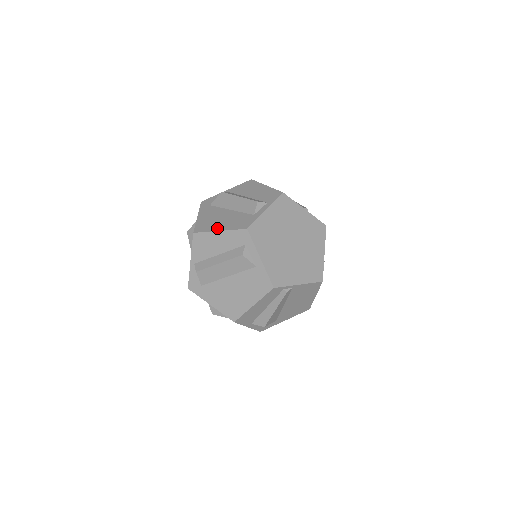
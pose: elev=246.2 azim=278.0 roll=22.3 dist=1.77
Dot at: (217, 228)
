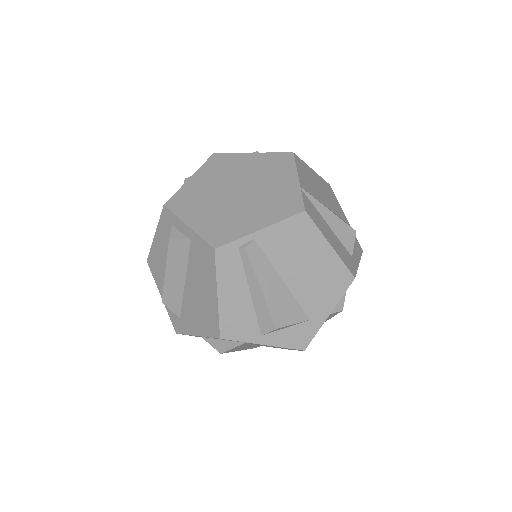
Dot at: occluded
